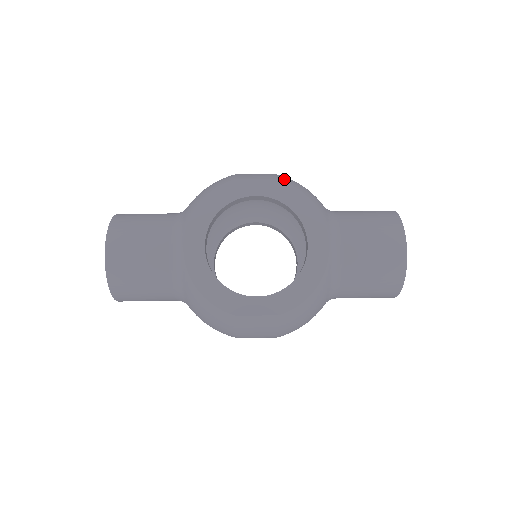
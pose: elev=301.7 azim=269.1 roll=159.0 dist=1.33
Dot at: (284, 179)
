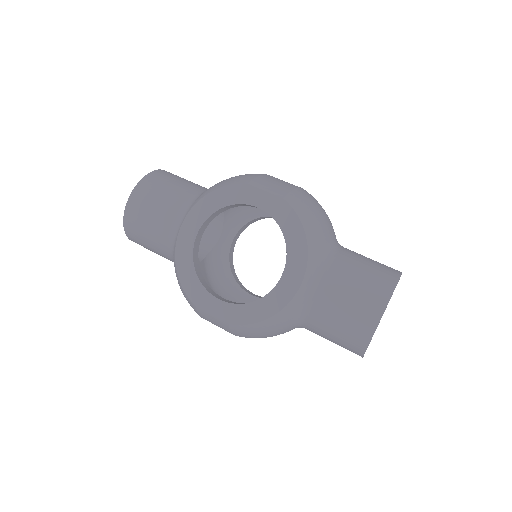
Dot at: (293, 201)
